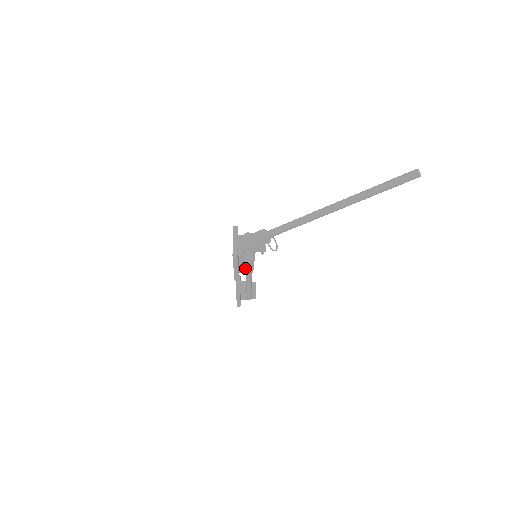
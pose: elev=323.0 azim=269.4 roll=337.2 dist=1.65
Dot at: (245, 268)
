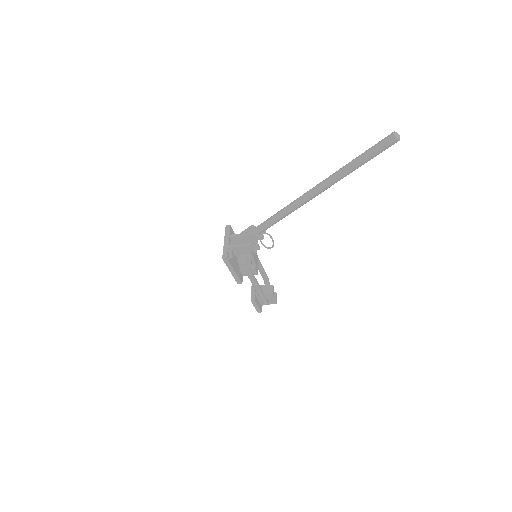
Dot at: (241, 270)
